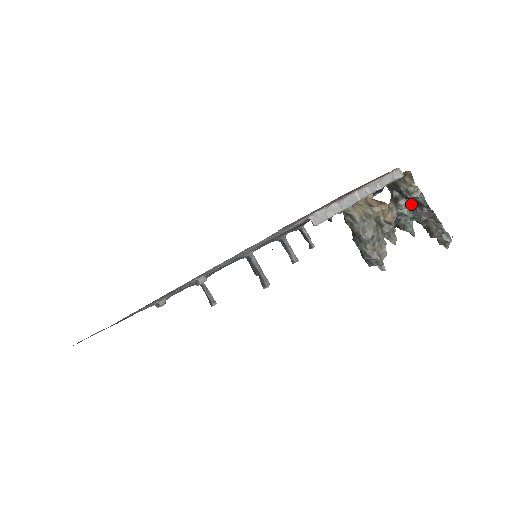
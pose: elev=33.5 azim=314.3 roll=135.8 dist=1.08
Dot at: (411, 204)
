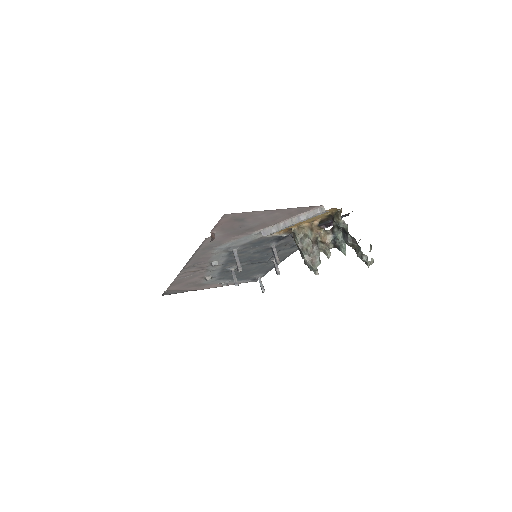
Dot at: (343, 232)
